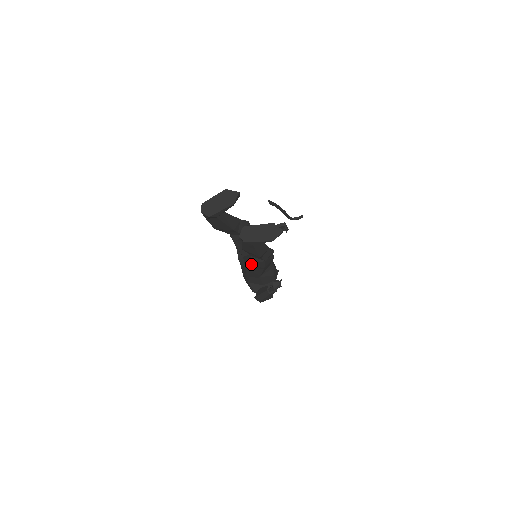
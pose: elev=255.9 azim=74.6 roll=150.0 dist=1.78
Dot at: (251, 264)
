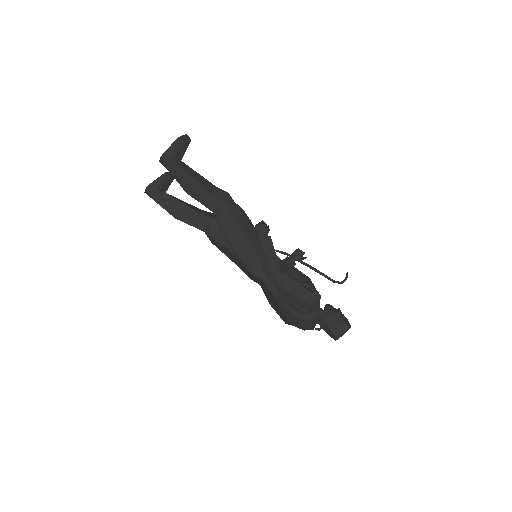
Dot at: (219, 222)
